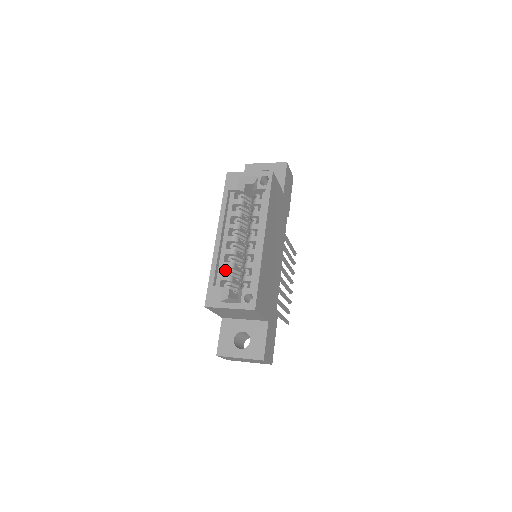
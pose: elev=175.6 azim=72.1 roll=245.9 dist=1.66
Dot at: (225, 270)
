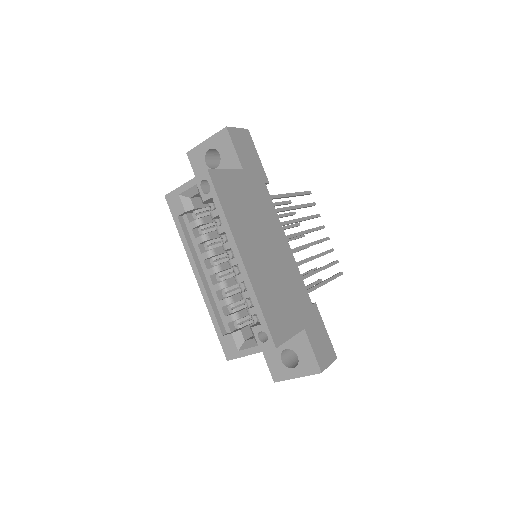
Dot at: (227, 306)
